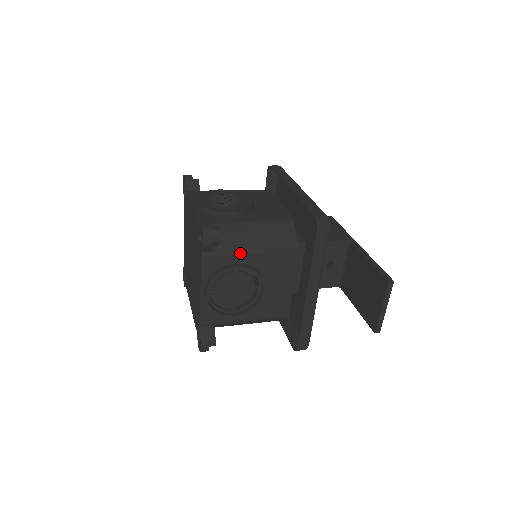
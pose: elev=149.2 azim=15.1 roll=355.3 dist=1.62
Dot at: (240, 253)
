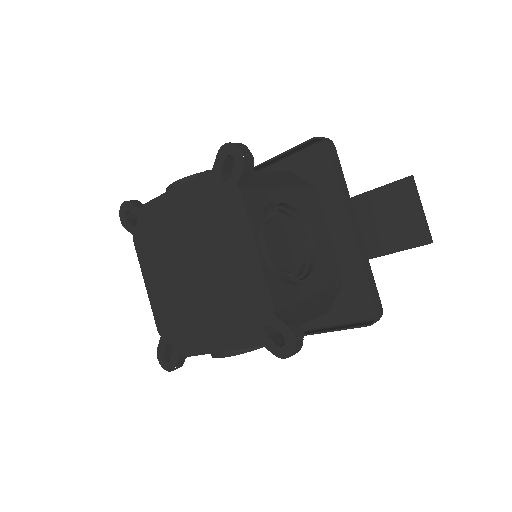
Dot at: (273, 188)
